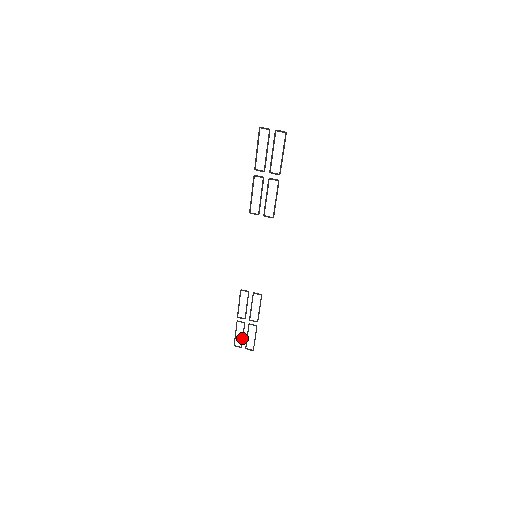
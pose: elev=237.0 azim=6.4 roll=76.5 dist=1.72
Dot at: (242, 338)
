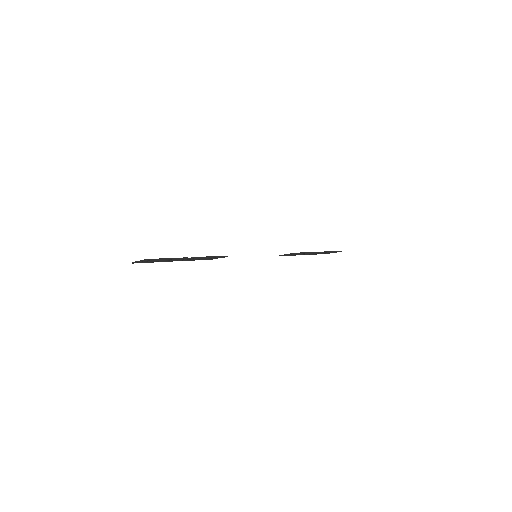
Dot at: (324, 253)
